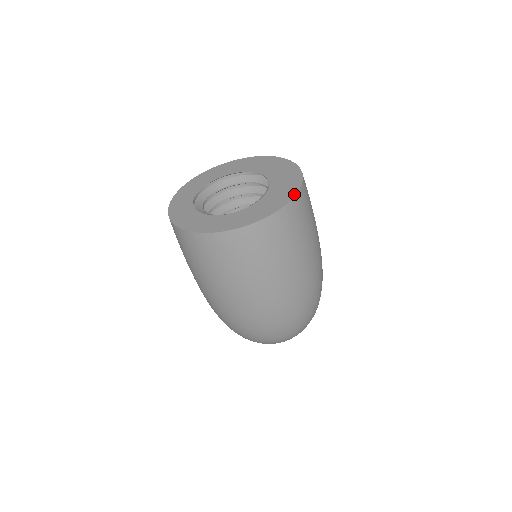
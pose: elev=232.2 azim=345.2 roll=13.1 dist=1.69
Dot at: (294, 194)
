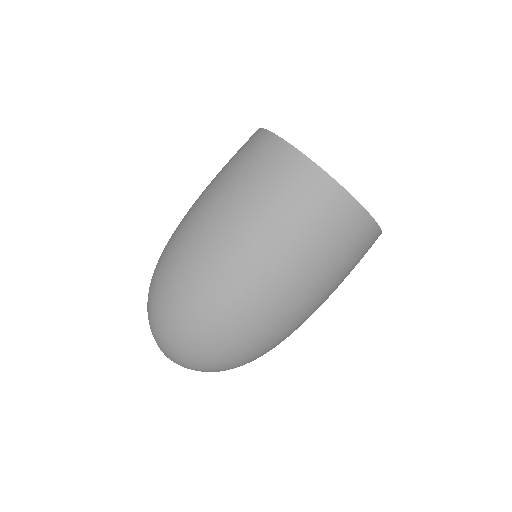
Dot at: occluded
